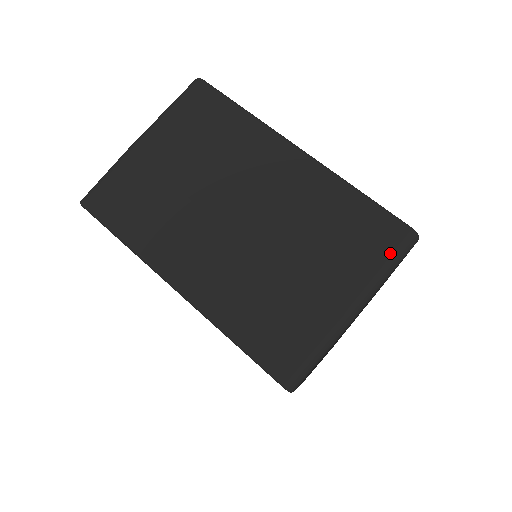
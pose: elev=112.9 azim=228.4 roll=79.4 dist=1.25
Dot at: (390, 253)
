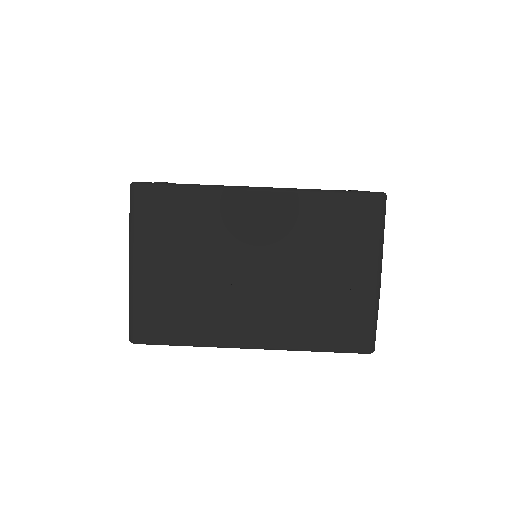
Dot at: (376, 222)
